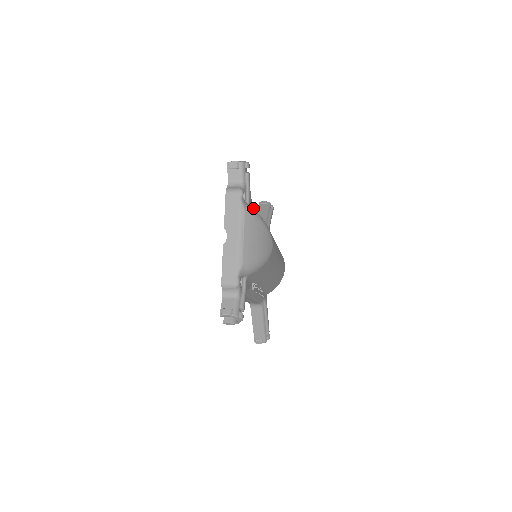
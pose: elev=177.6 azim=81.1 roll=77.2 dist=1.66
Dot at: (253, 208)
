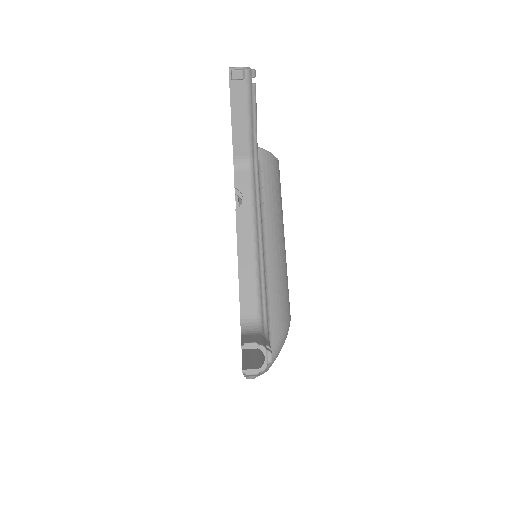
Dot at: (266, 312)
